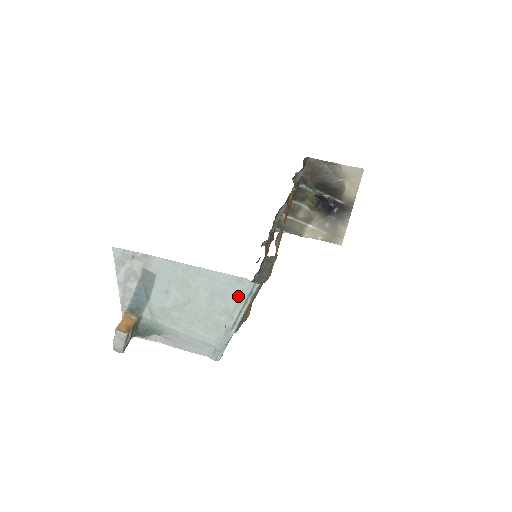
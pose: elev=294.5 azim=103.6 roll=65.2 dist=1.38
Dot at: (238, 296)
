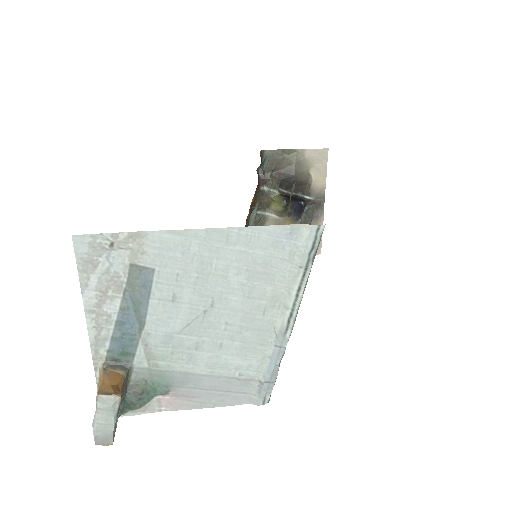
Dot at: (291, 263)
